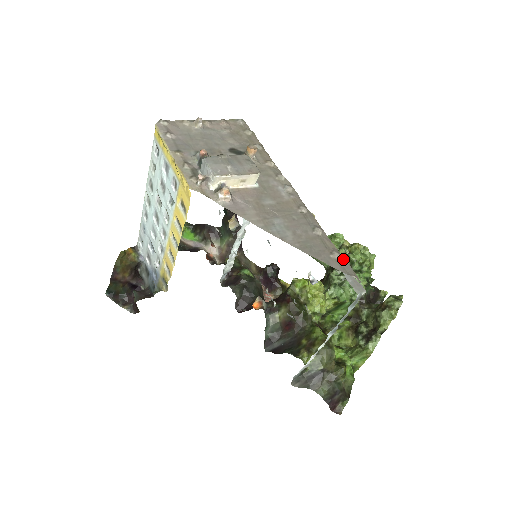
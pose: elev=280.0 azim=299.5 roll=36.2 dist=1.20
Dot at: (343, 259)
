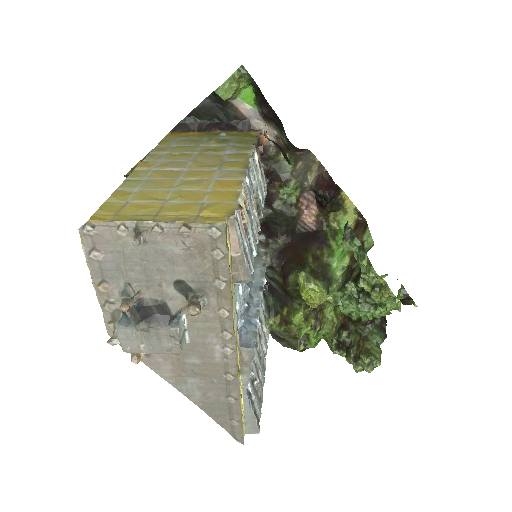
Dot at: (240, 426)
